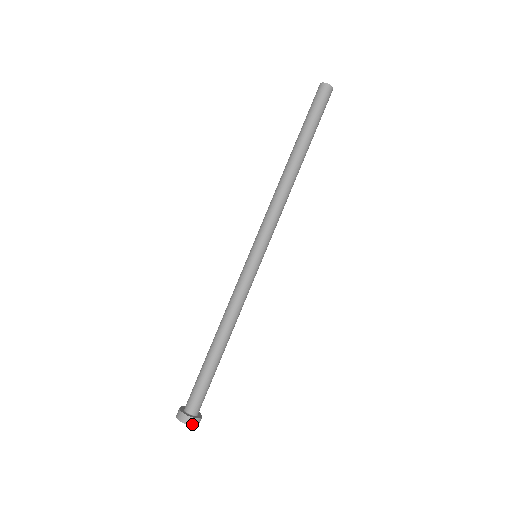
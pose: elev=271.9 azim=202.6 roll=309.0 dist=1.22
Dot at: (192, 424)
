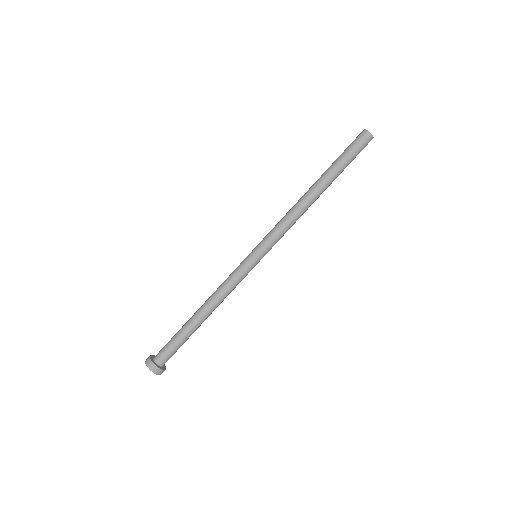
Dot at: (149, 365)
